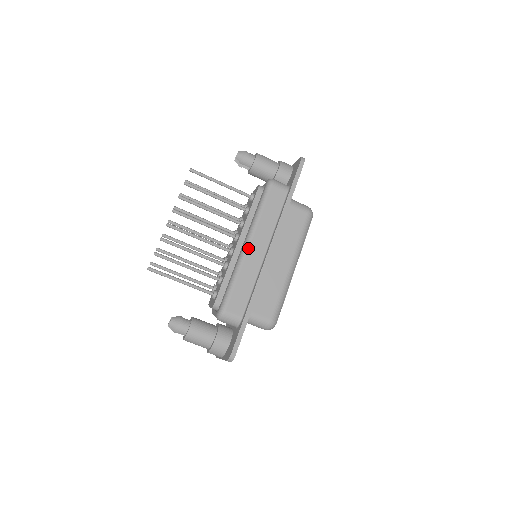
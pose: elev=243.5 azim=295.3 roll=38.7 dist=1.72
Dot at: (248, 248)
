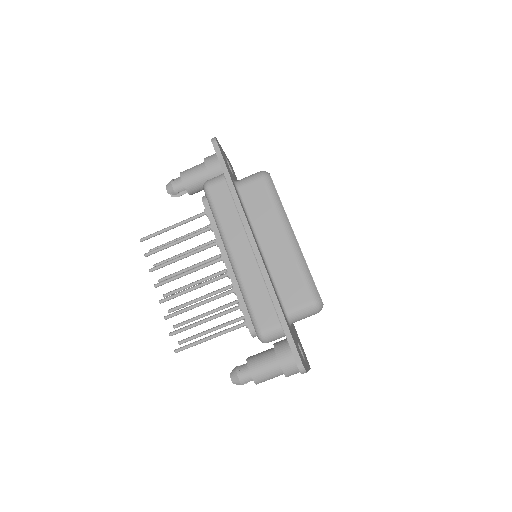
Dot at: (234, 260)
